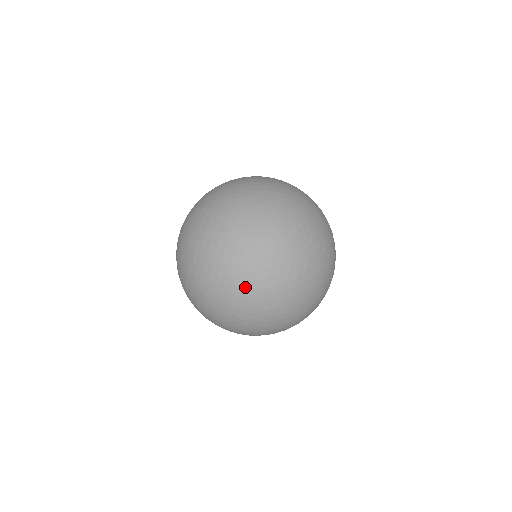
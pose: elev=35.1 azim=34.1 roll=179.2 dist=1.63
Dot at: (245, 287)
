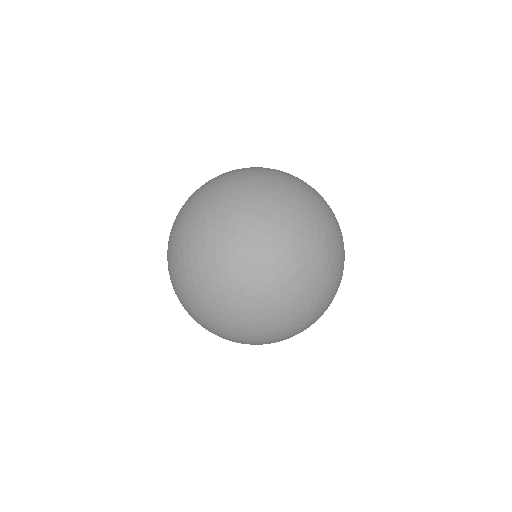
Dot at: (198, 322)
